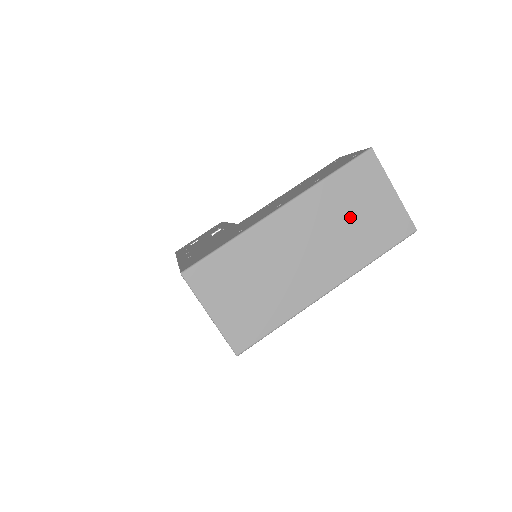
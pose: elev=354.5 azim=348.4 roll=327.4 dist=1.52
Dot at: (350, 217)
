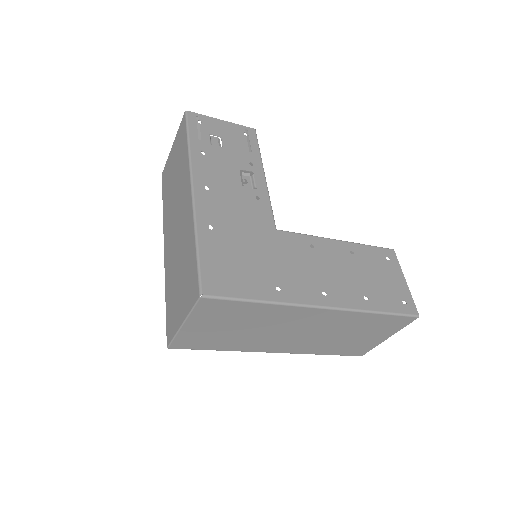
Dot at: (347, 334)
